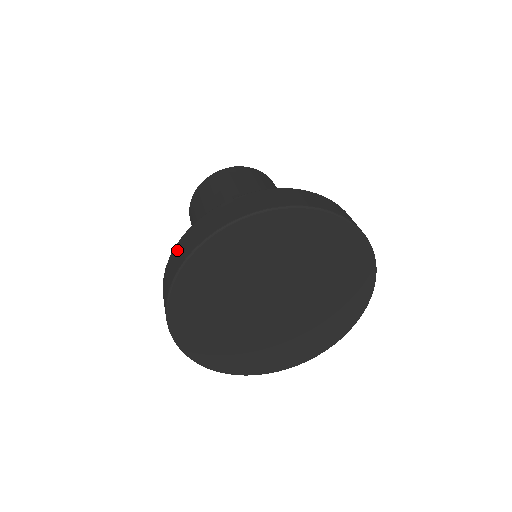
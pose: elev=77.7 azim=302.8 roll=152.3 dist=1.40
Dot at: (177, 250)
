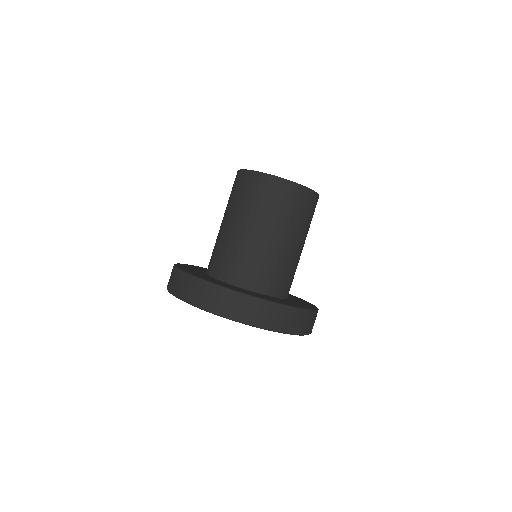
Dot at: (215, 293)
